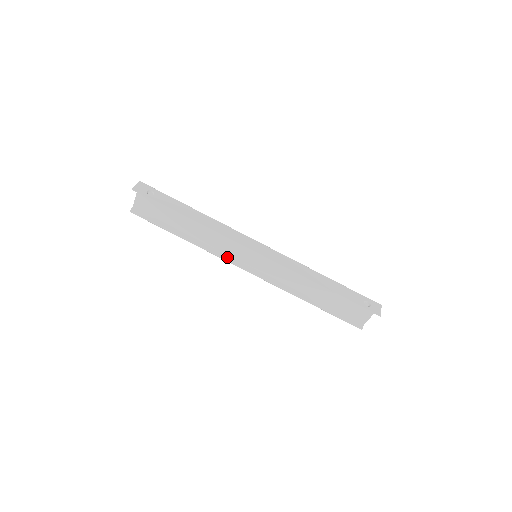
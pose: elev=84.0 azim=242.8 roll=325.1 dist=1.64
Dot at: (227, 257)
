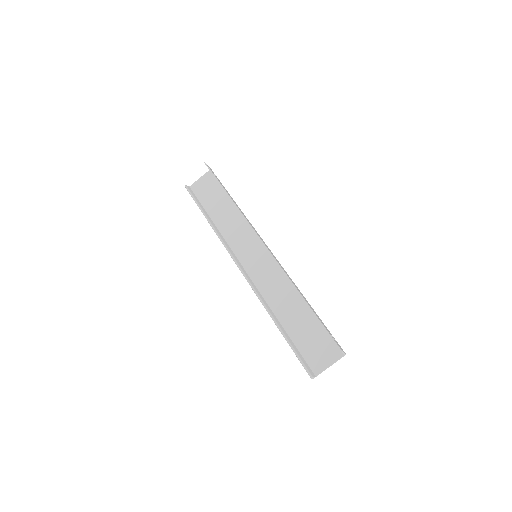
Dot at: (230, 250)
